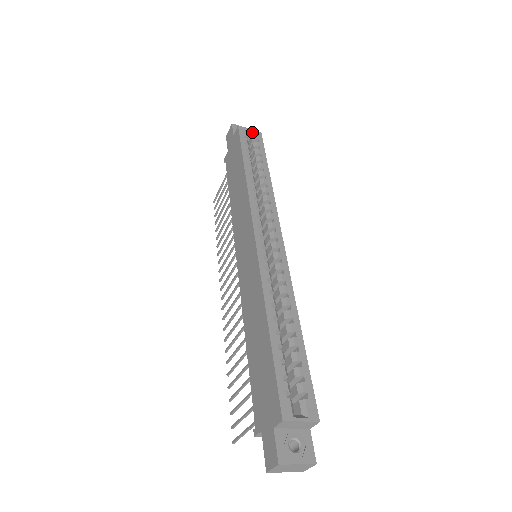
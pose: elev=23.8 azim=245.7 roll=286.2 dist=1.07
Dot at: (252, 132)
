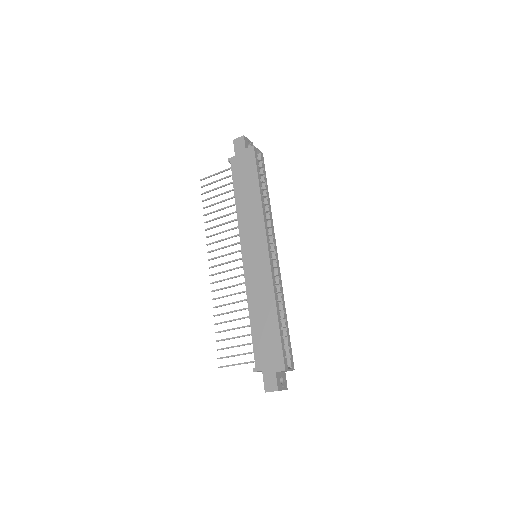
Dot at: (259, 152)
